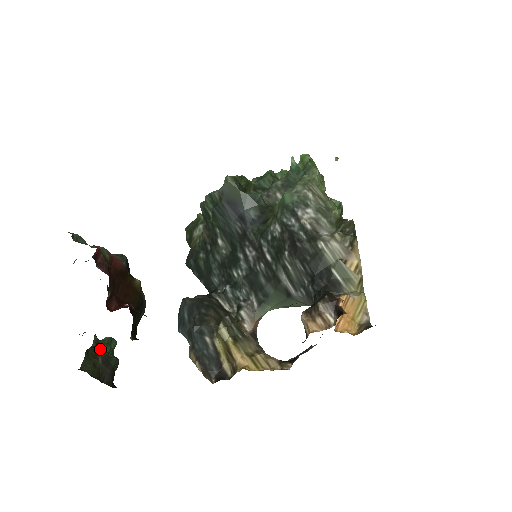
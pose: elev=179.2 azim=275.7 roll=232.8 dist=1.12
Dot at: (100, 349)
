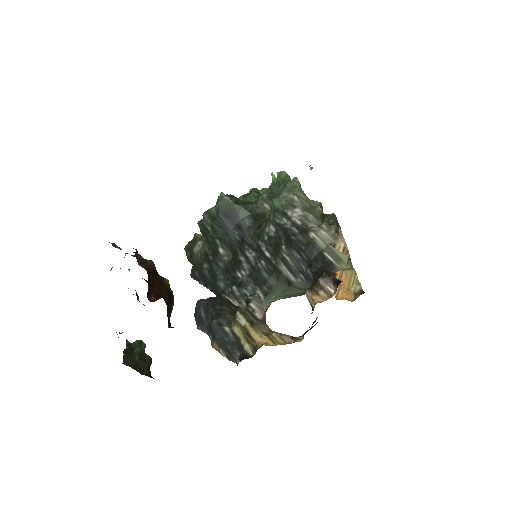
Dot at: (133, 350)
